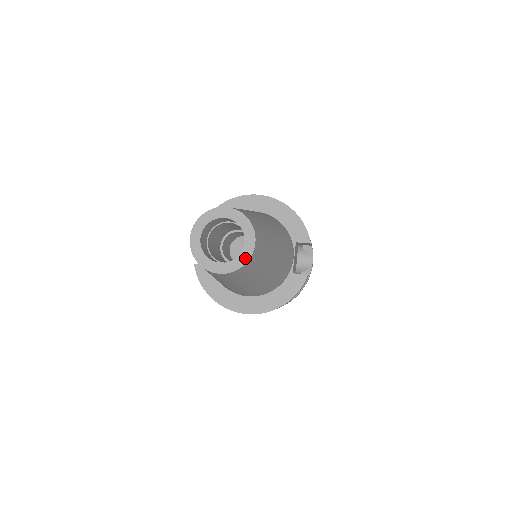
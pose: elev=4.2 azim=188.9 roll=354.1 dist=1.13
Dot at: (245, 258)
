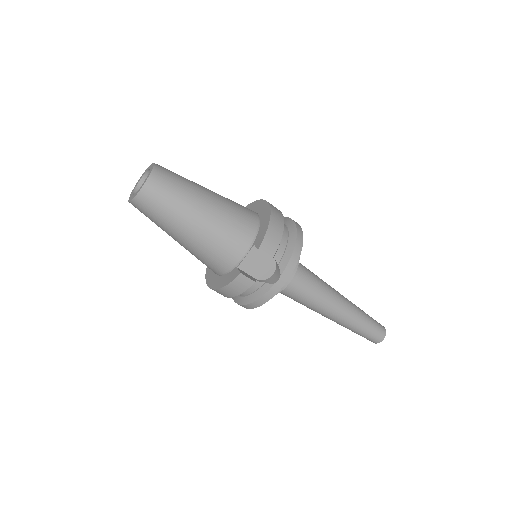
Dot at: (136, 195)
